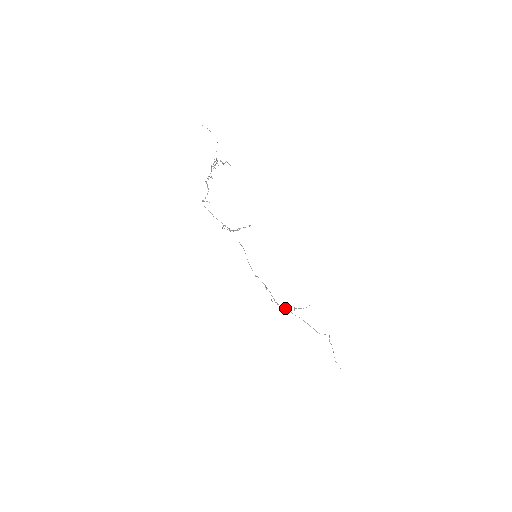
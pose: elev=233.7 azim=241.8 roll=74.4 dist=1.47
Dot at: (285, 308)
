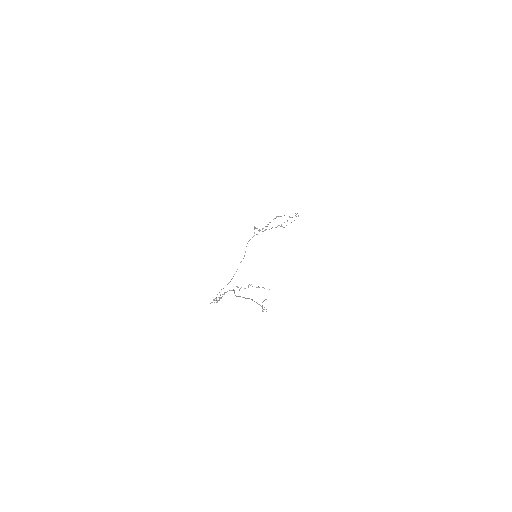
Dot at: (237, 287)
